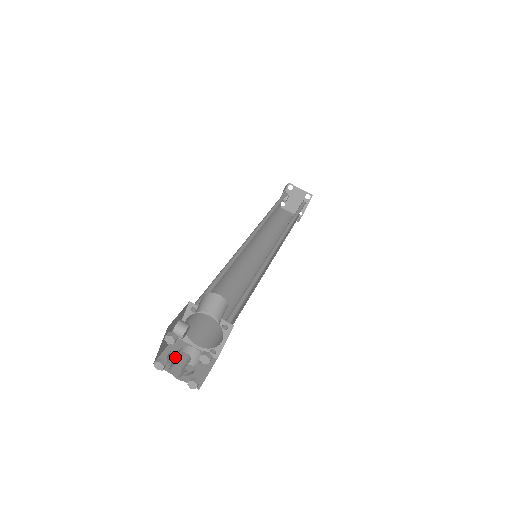
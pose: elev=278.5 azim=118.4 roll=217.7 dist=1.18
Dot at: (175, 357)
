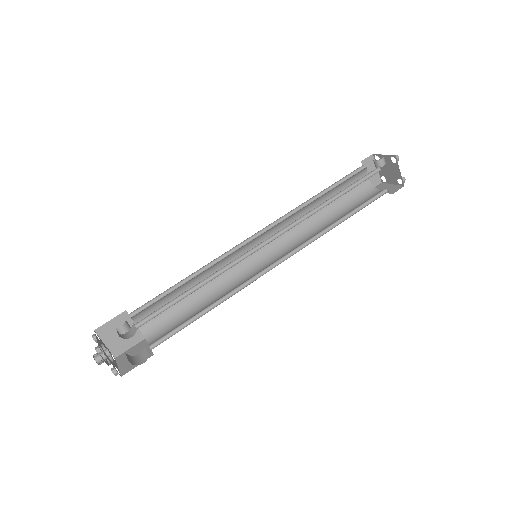
Dot at: (114, 329)
